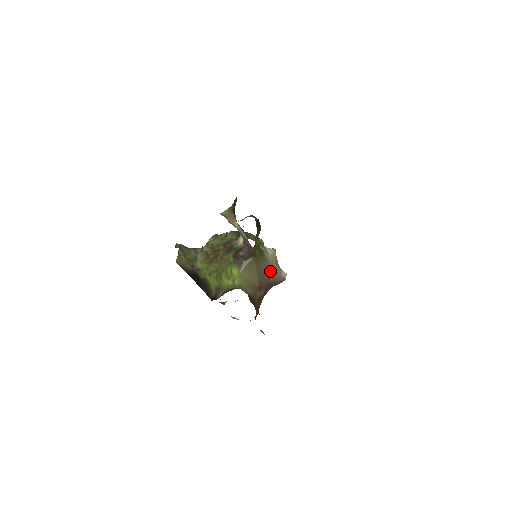
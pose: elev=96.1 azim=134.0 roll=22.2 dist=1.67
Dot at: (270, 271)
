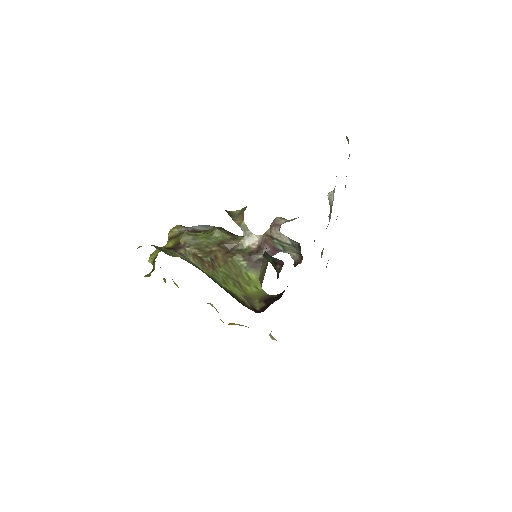
Dot at: occluded
